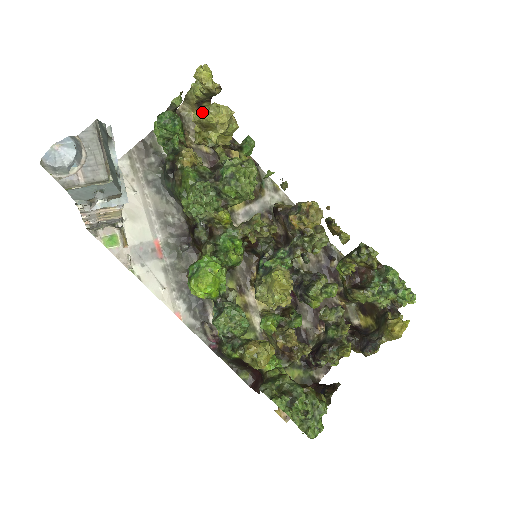
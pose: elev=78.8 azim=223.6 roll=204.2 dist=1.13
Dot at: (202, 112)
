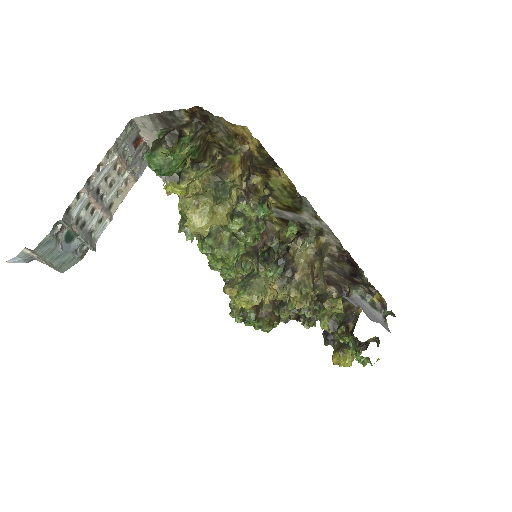
Dot at: (179, 202)
